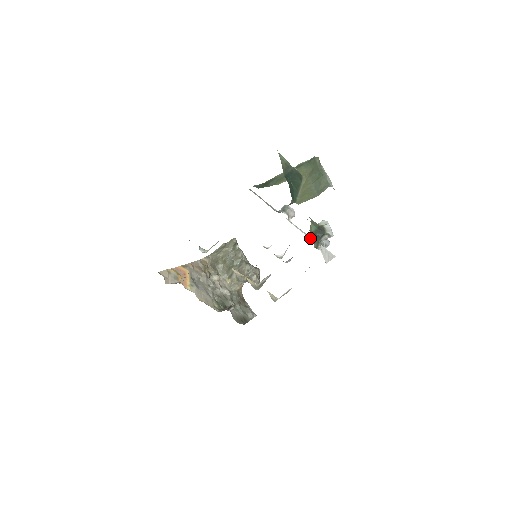
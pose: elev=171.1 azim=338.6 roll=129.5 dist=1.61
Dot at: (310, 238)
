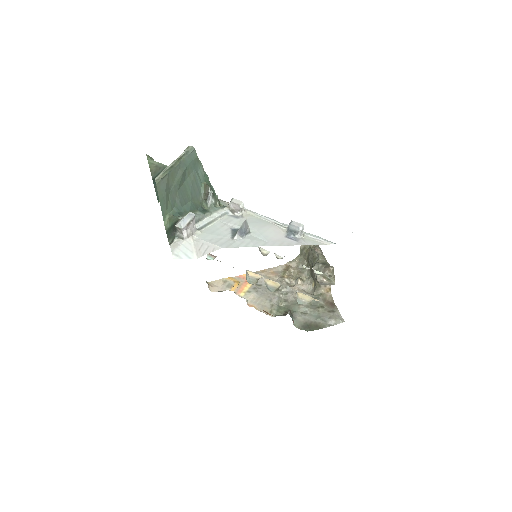
Dot at: (283, 227)
